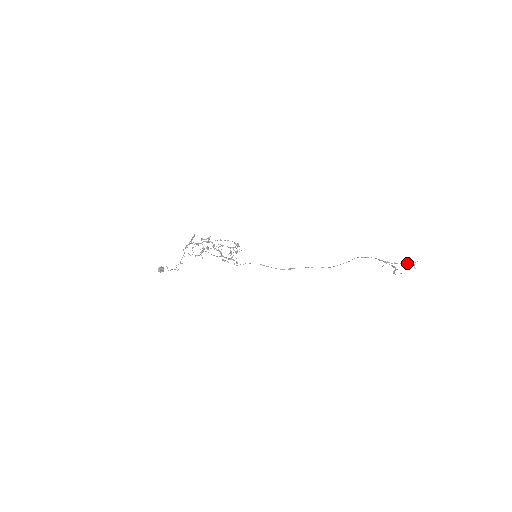
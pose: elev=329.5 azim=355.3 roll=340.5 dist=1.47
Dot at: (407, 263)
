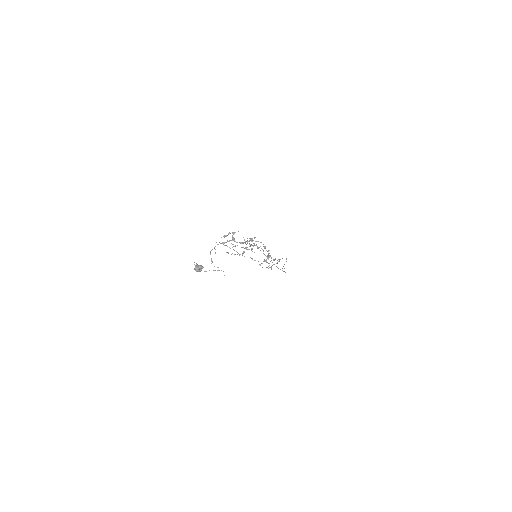
Dot at: occluded
